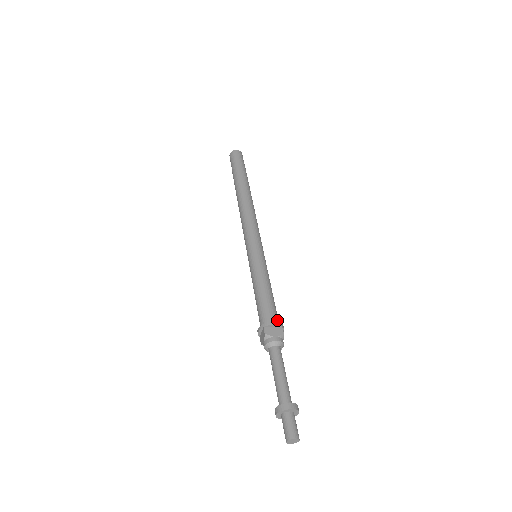
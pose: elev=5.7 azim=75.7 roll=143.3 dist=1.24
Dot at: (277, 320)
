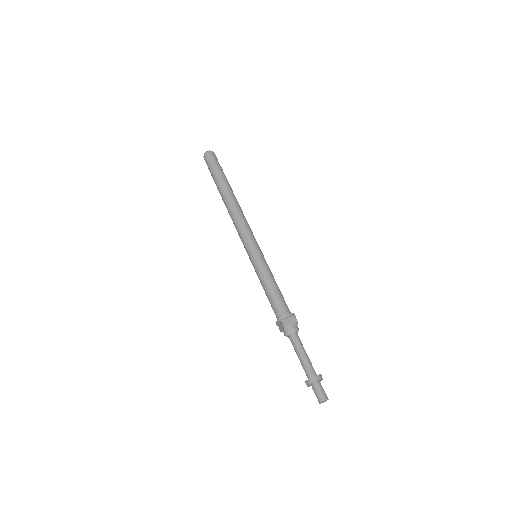
Dot at: (289, 311)
